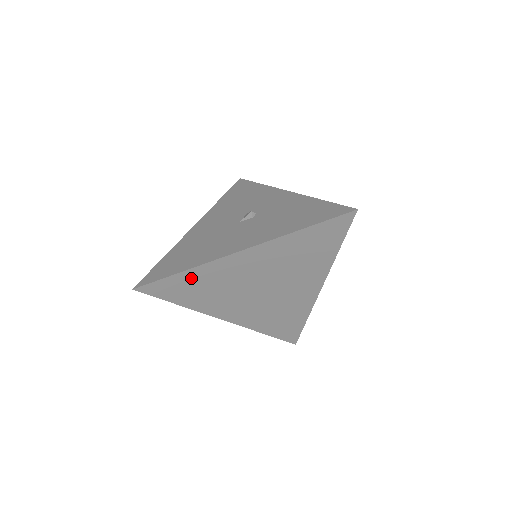
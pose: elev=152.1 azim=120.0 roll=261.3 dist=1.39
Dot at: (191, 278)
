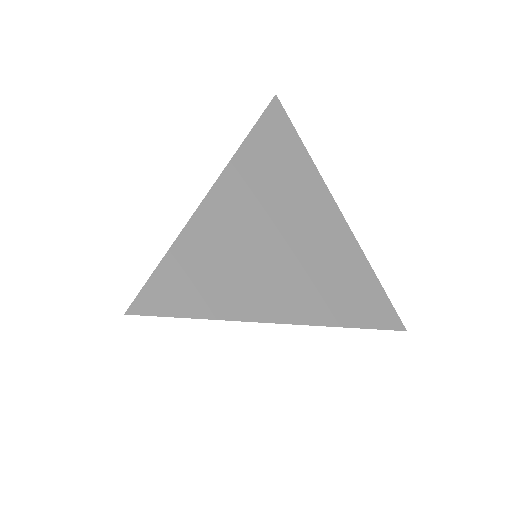
Dot at: (189, 256)
